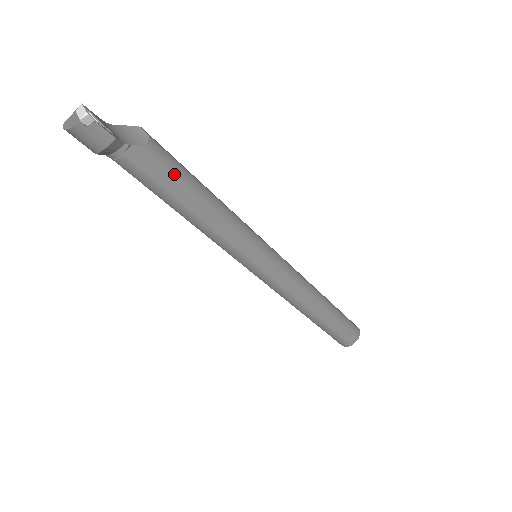
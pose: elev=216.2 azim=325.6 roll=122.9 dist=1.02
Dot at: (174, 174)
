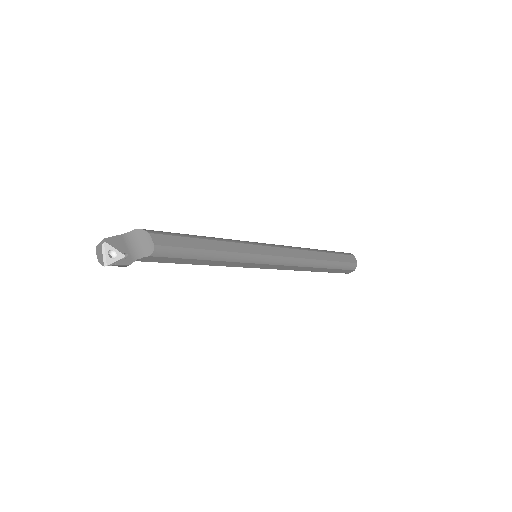
Dot at: (177, 258)
